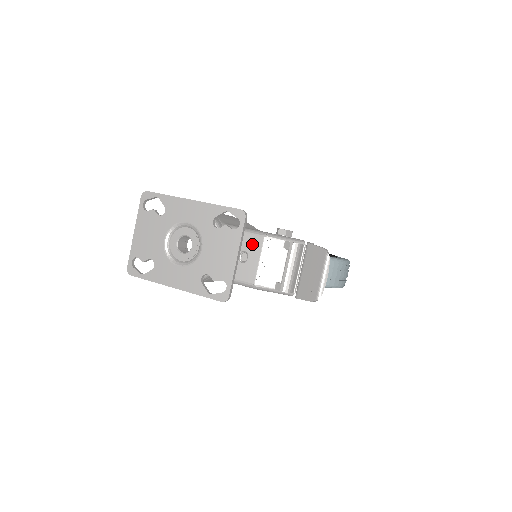
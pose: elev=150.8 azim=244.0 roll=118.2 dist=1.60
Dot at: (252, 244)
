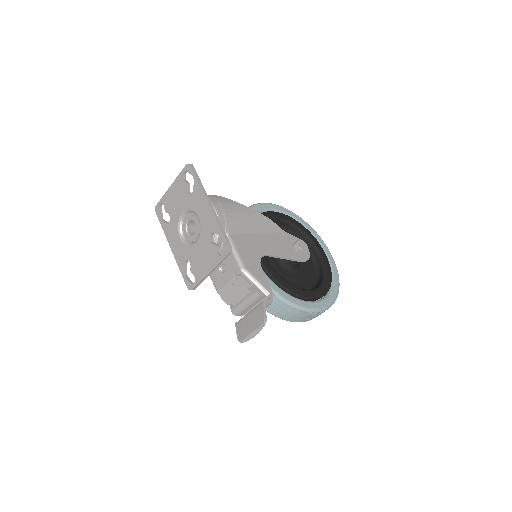
Dot at: (232, 267)
